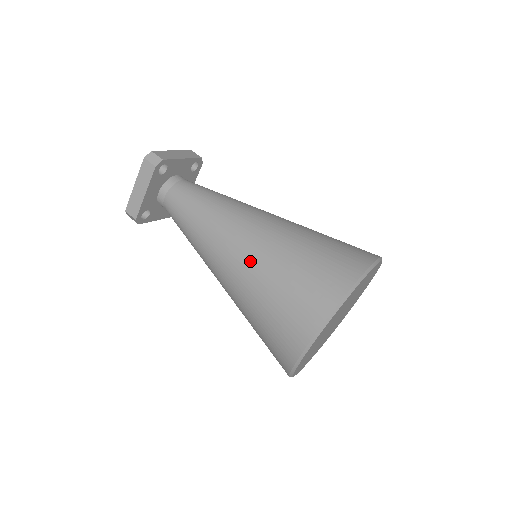
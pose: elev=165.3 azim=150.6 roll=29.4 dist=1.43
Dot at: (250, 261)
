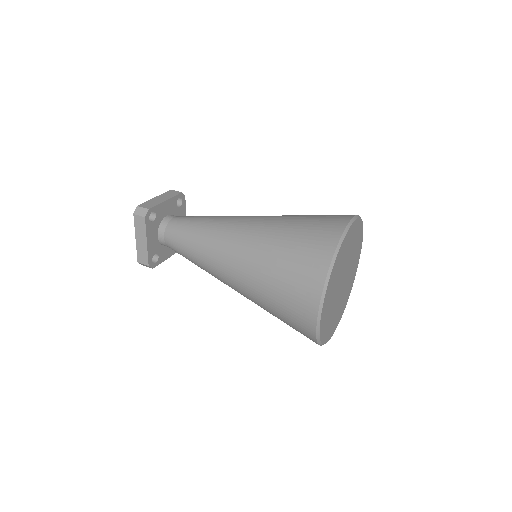
Dot at: (248, 263)
